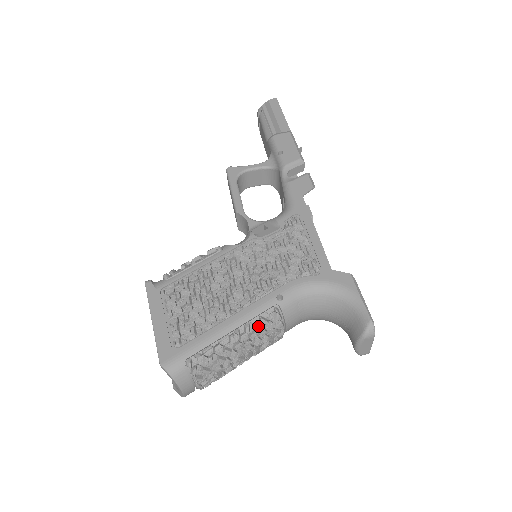
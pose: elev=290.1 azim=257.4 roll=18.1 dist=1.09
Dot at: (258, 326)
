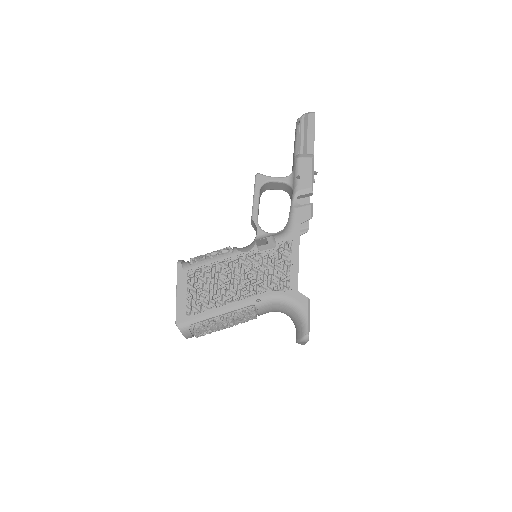
Dot at: (240, 314)
